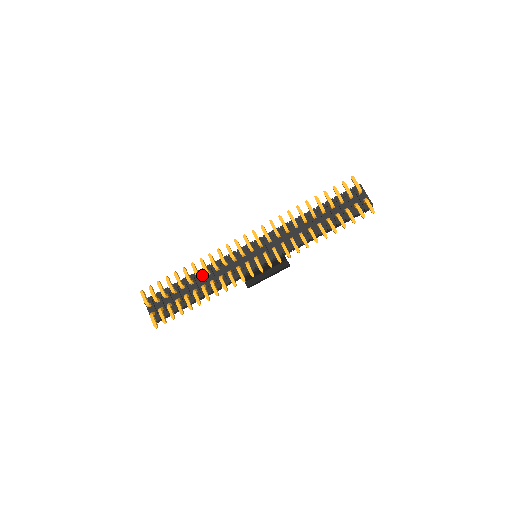
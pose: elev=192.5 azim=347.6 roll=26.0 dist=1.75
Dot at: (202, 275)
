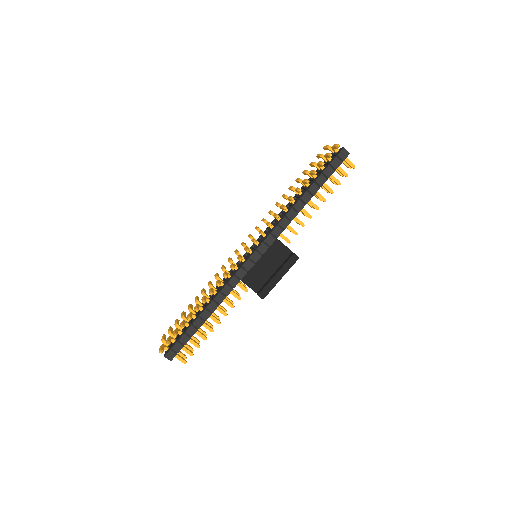
Dot at: (210, 295)
